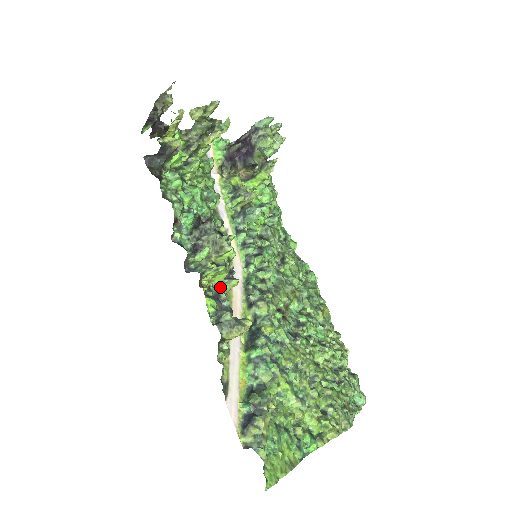
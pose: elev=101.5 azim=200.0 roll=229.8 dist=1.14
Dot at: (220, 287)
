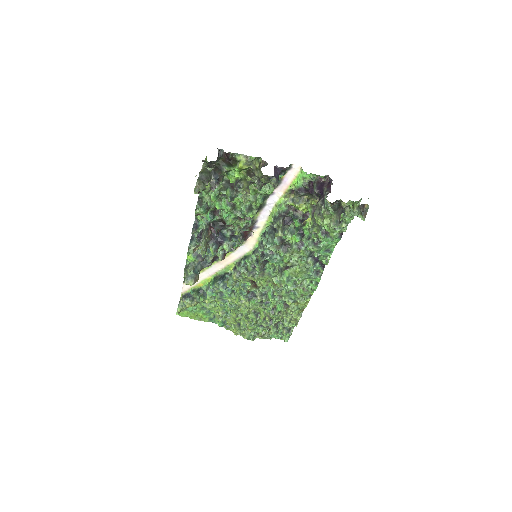
Dot at: occluded
